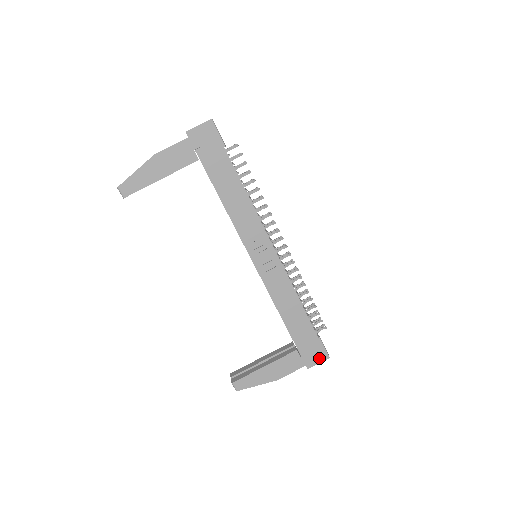
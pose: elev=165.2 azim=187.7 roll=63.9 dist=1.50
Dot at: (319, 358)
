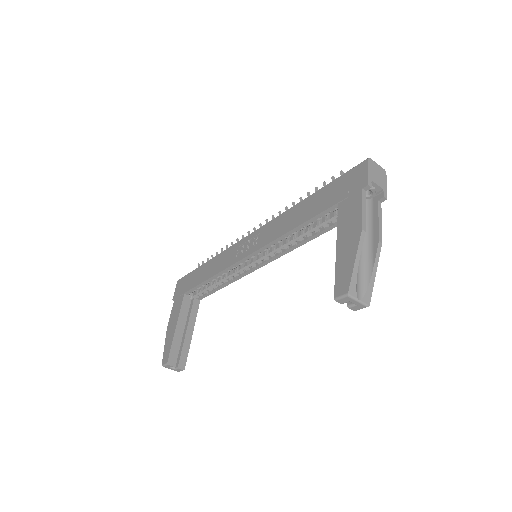
Dot at: (362, 172)
